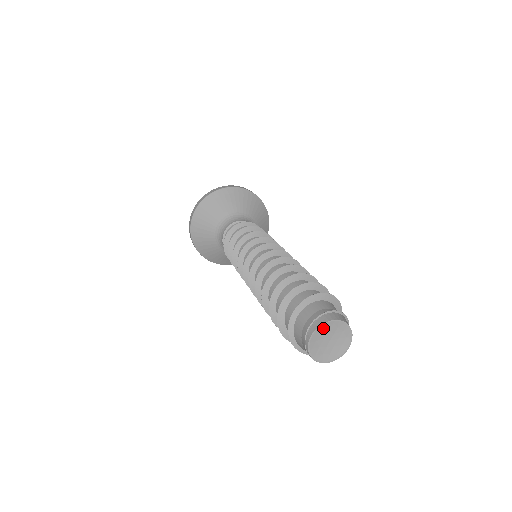
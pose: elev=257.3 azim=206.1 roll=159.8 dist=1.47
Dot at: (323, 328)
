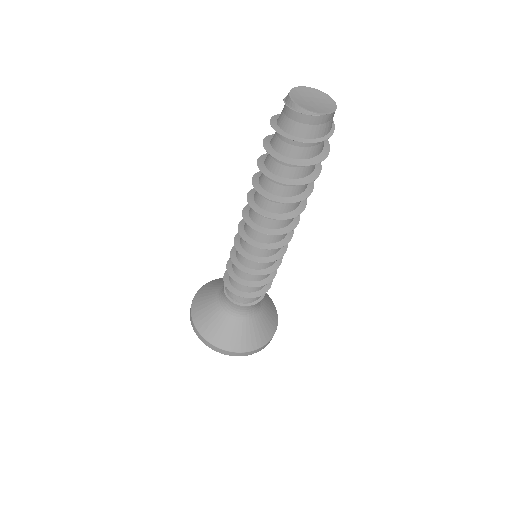
Dot at: (294, 96)
